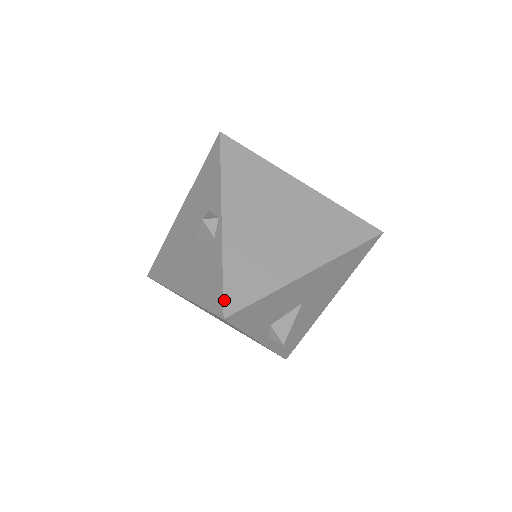
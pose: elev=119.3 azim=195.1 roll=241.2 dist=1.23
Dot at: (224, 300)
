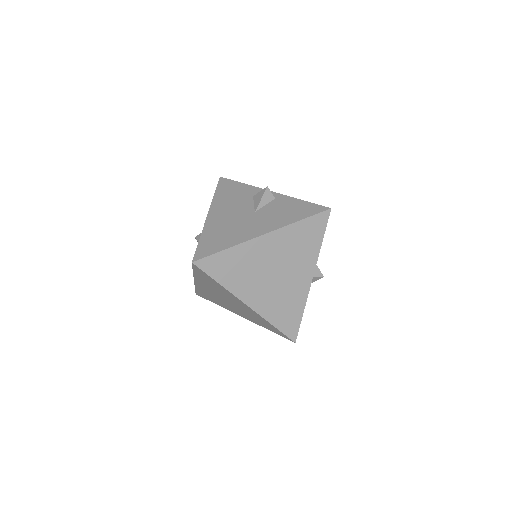
Dot at: (320, 205)
